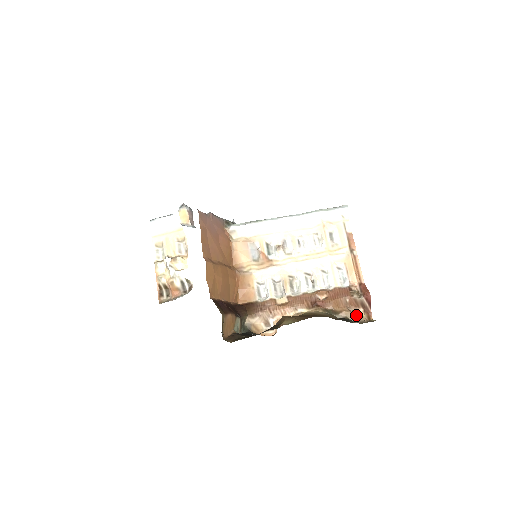
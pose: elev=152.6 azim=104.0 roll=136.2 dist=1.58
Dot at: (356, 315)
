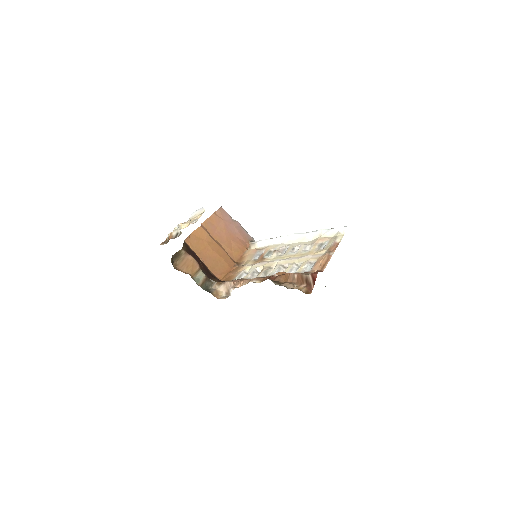
Dot at: occluded
